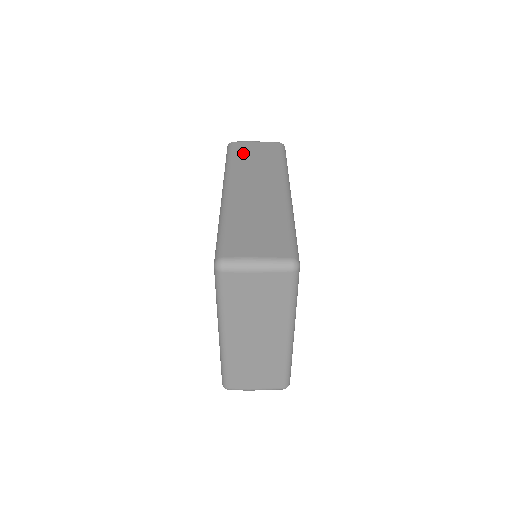
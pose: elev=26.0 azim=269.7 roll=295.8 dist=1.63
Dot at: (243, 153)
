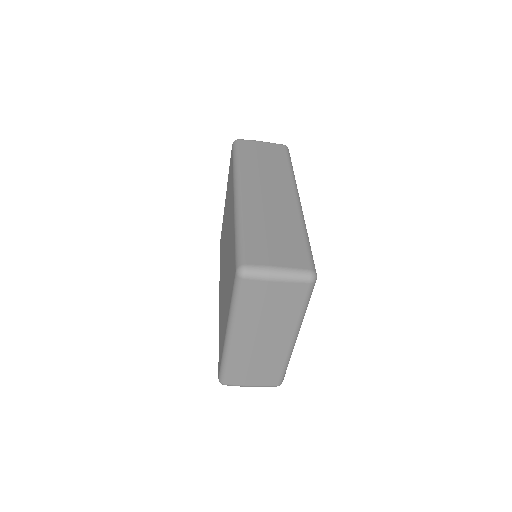
Dot at: (251, 153)
